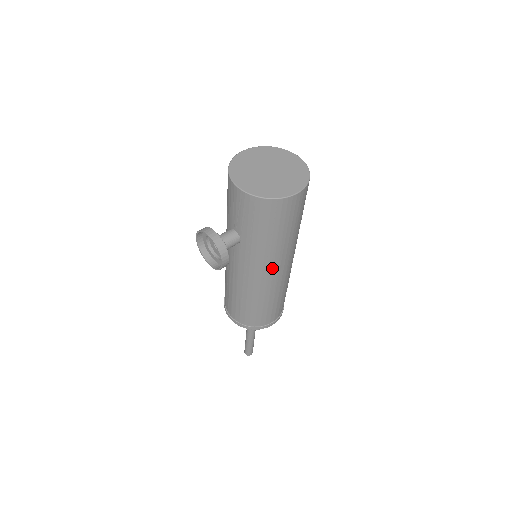
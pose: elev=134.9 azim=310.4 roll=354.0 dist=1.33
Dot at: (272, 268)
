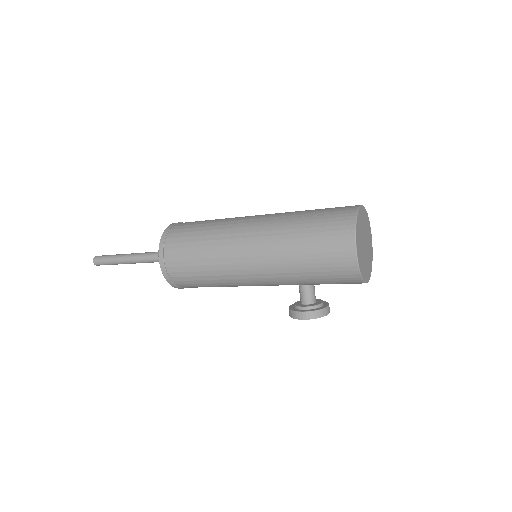
Dot at: occluded
